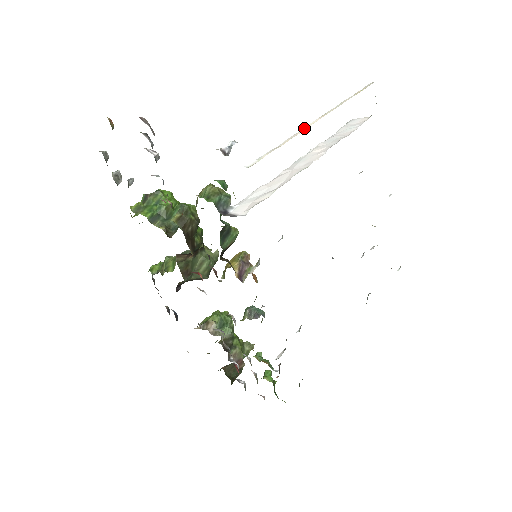
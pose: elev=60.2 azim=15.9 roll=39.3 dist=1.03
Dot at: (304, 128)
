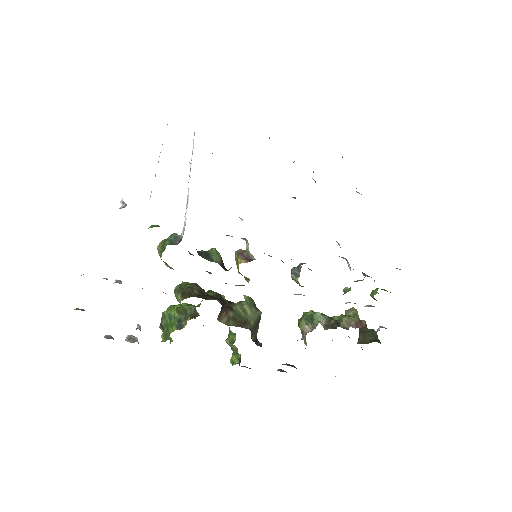
Dot at: (158, 161)
